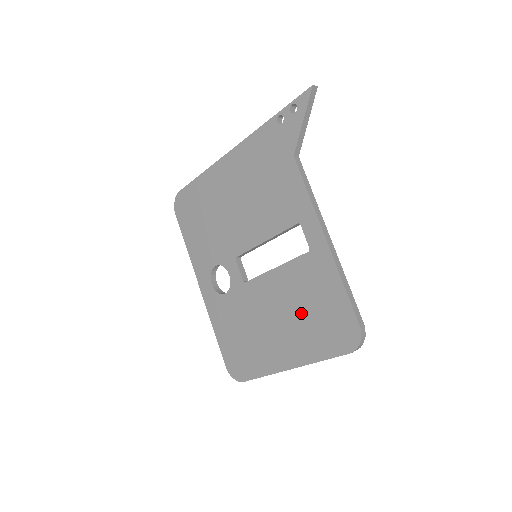
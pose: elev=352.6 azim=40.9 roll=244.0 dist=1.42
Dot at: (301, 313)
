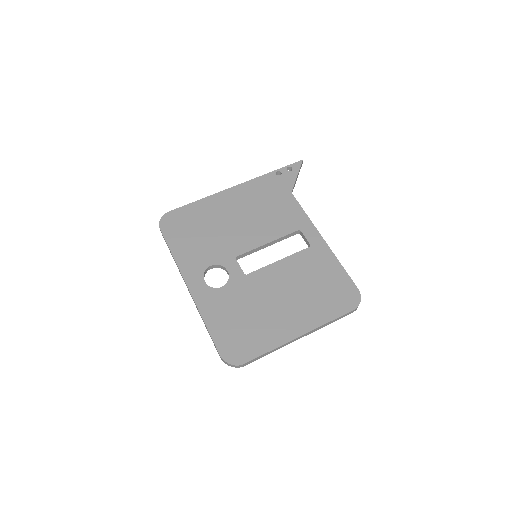
Dot at: (307, 289)
